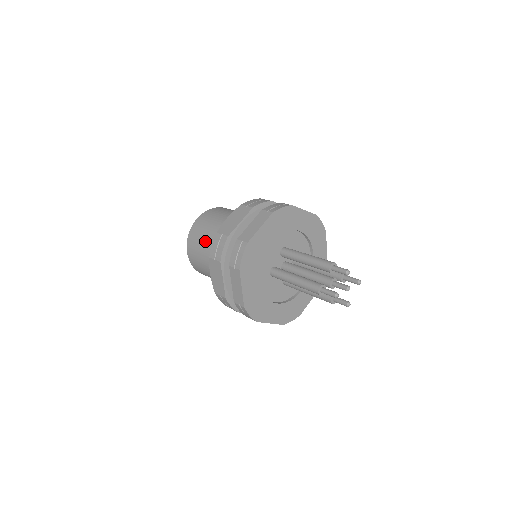
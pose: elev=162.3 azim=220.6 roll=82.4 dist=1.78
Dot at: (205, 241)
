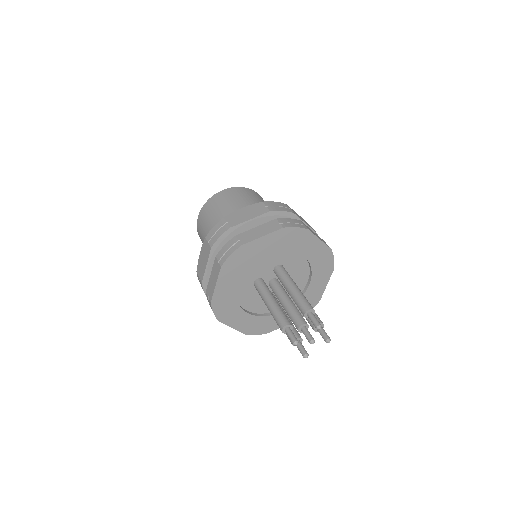
Dot at: (216, 217)
